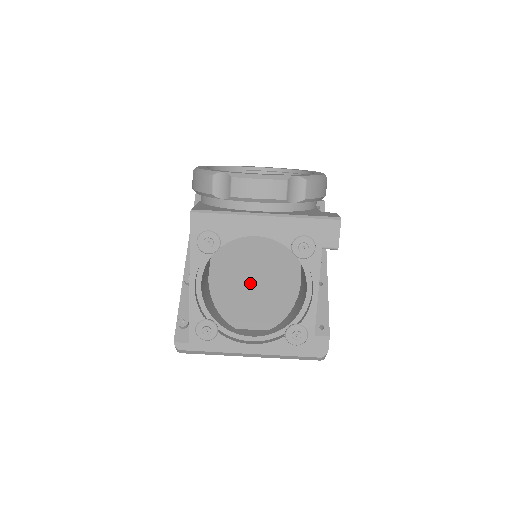
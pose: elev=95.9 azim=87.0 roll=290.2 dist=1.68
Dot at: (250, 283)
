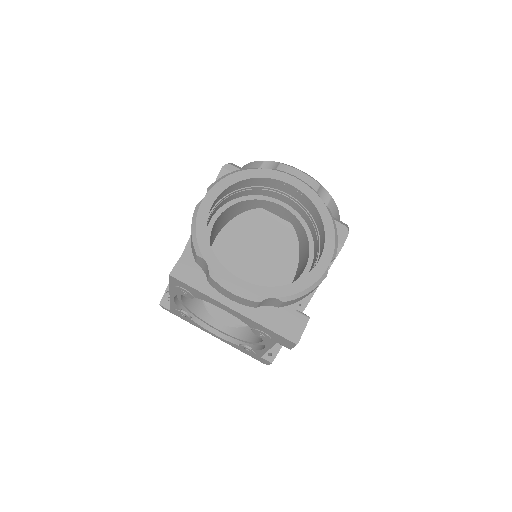
Dot at: occluded
